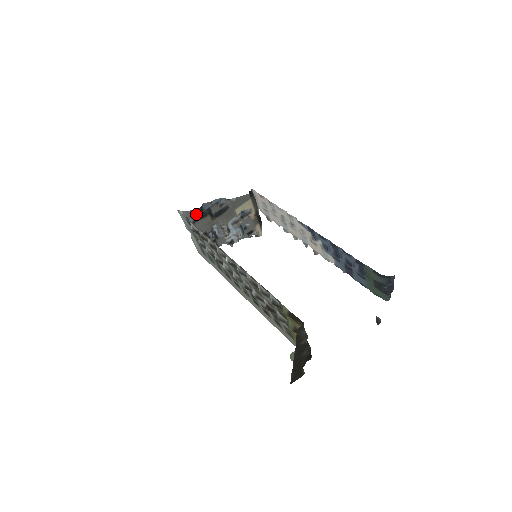
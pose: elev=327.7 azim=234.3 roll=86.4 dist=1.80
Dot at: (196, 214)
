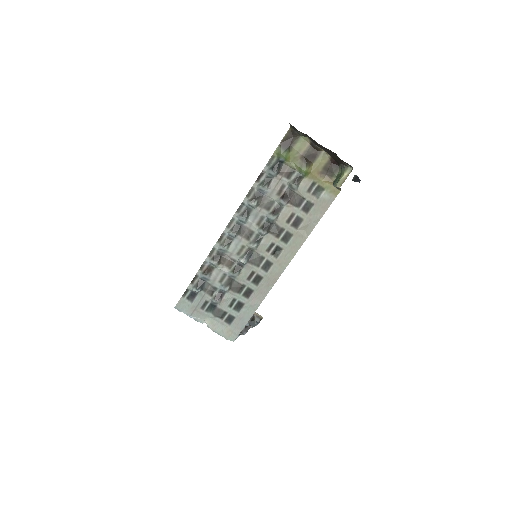
Dot at: occluded
